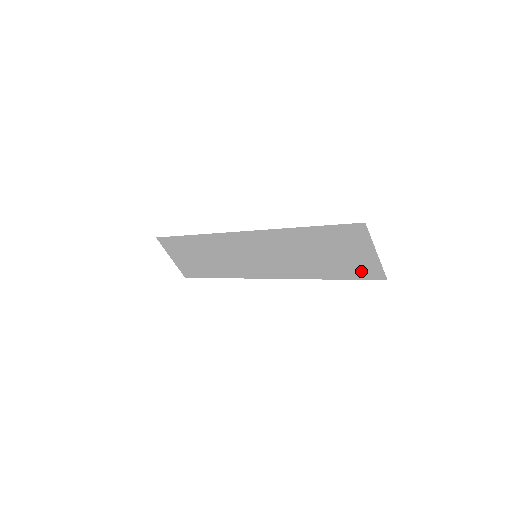
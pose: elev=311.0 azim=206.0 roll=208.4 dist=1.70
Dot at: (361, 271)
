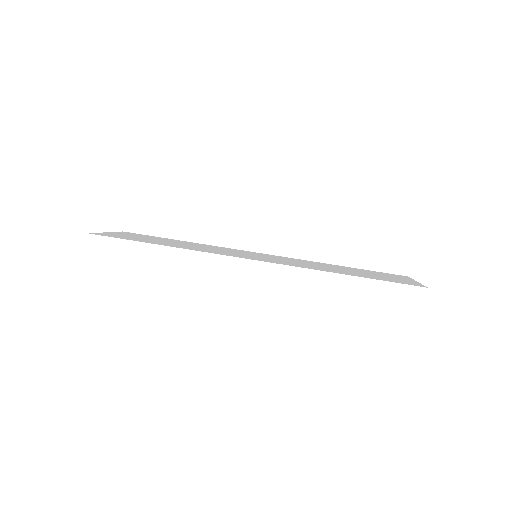
Dot at: (385, 274)
